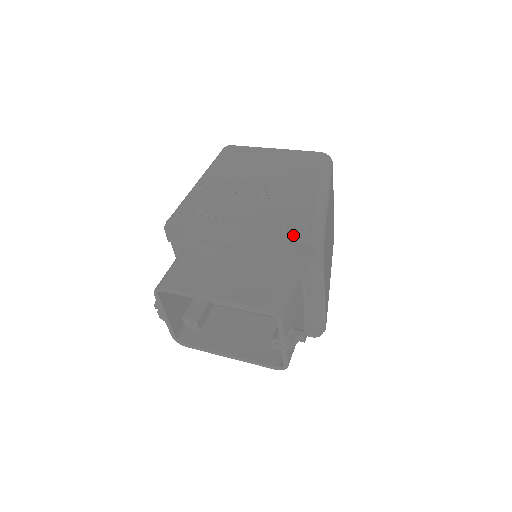
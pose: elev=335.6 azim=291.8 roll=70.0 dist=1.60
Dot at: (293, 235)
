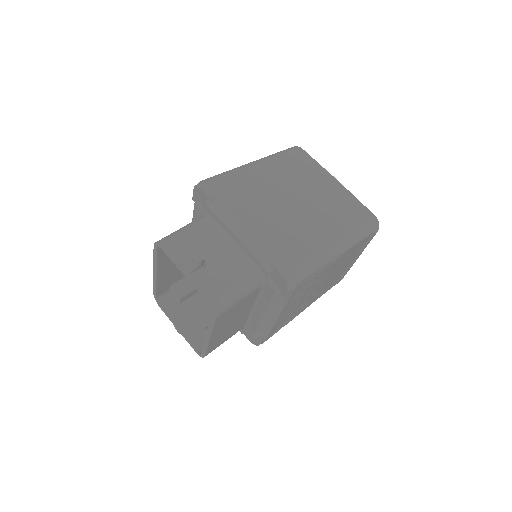
Dot at: occluded
